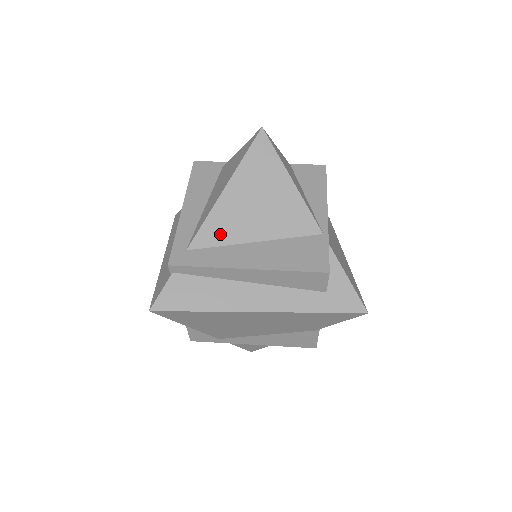
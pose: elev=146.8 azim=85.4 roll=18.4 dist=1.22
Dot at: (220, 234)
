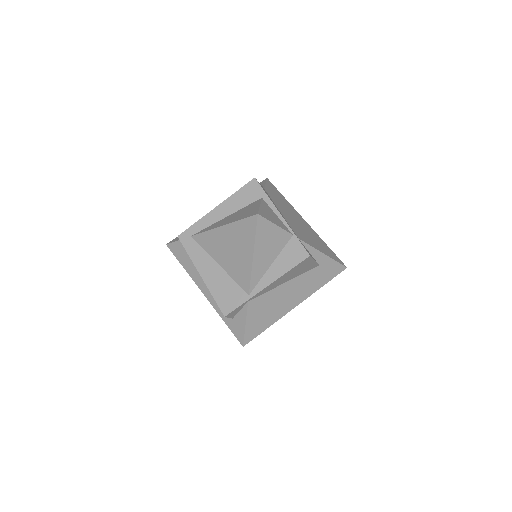
Dot at: (207, 244)
